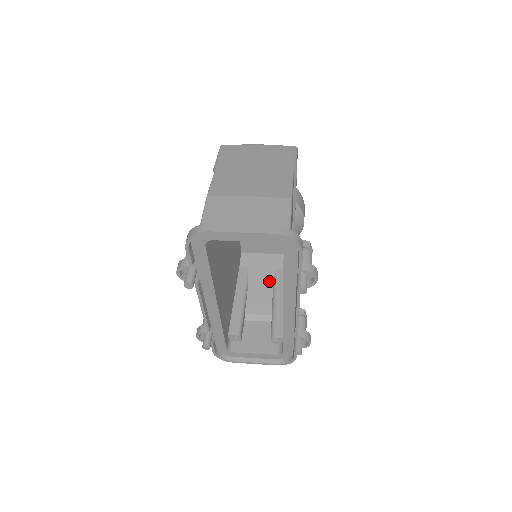
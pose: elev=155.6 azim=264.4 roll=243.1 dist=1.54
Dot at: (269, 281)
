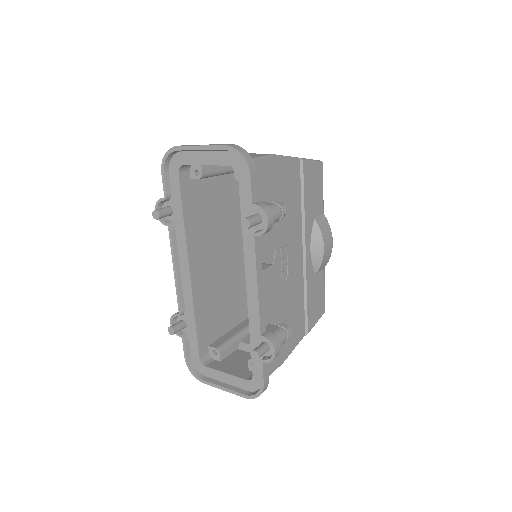
Dot at: occluded
